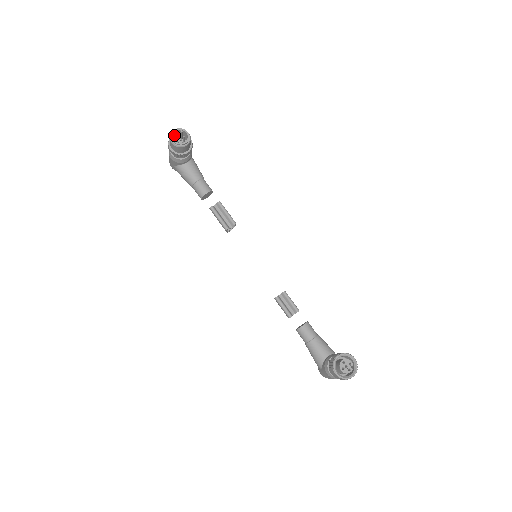
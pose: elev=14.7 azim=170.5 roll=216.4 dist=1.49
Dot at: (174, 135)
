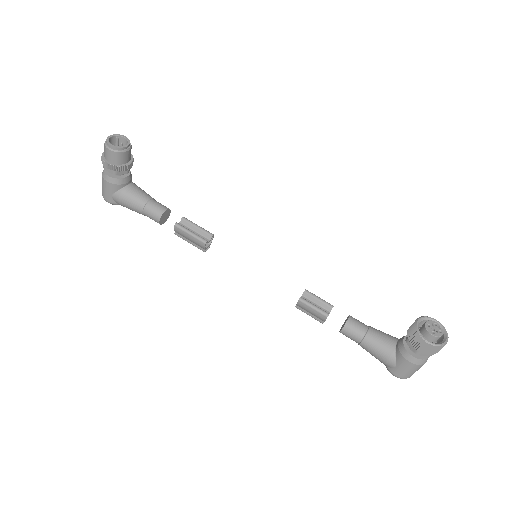
Dot at: occluded
